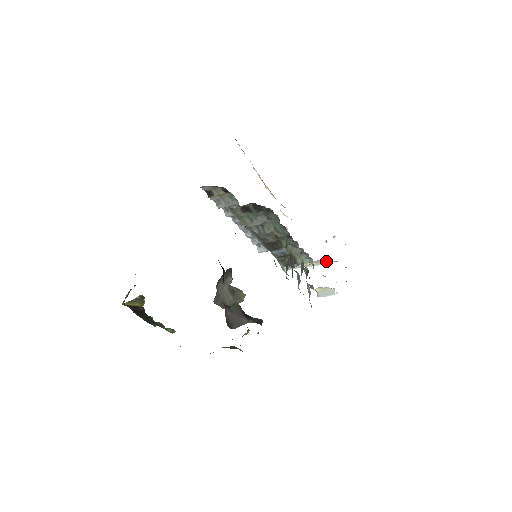
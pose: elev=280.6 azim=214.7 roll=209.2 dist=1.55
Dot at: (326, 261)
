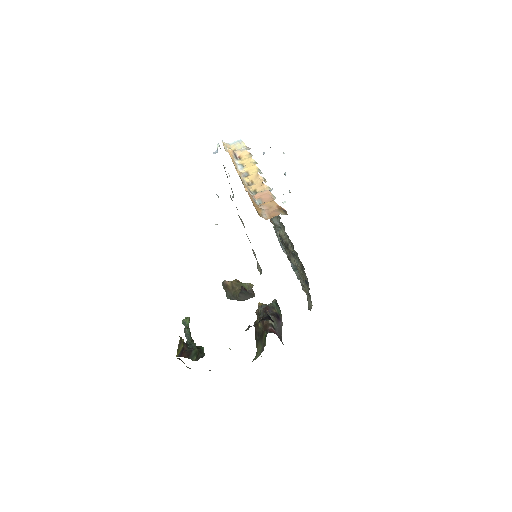
Dot at: occluded
